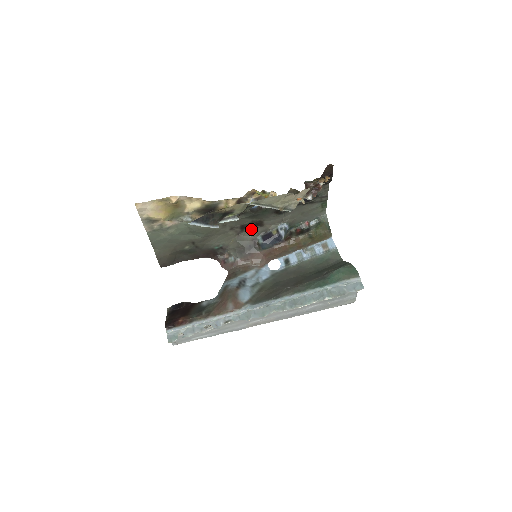
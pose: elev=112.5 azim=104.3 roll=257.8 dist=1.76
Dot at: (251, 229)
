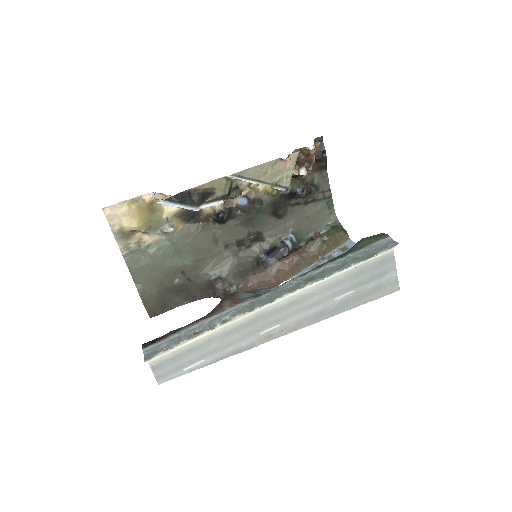
Dot at: (250, 247)
